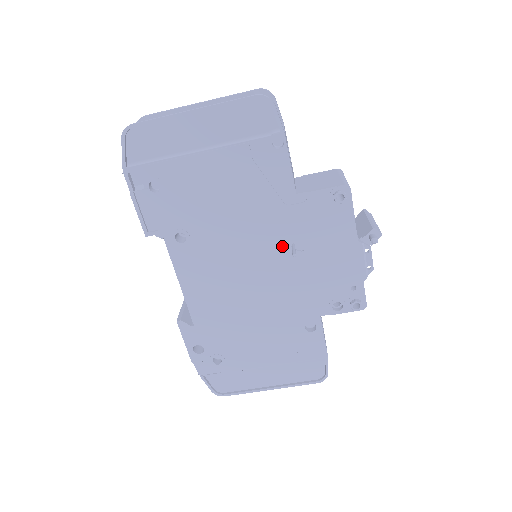
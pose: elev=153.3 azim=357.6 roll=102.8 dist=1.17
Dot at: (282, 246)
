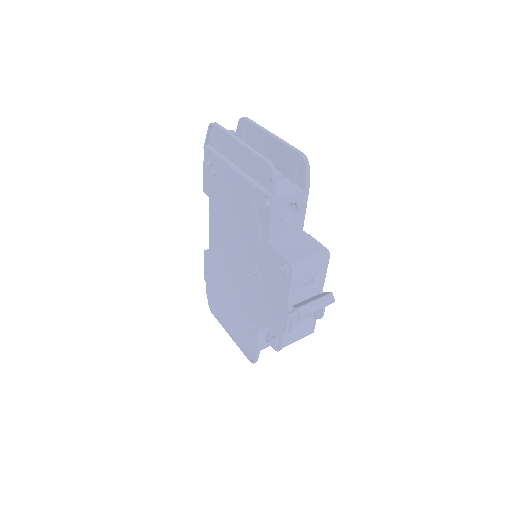
Dot at: (253, 264)
